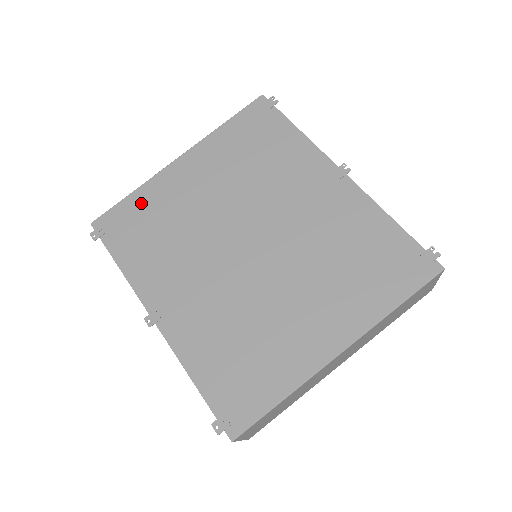
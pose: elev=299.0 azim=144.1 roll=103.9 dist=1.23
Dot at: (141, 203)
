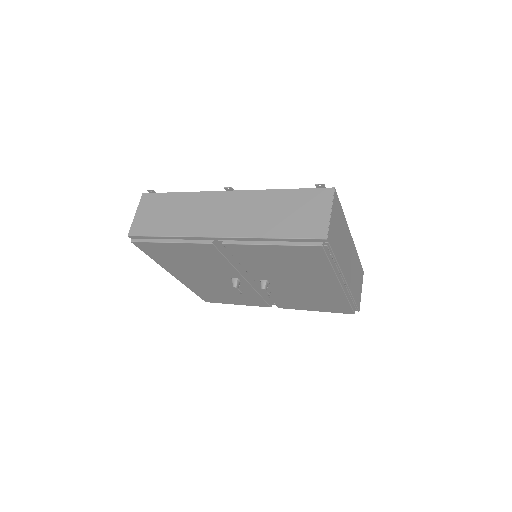
Dot at: occluded
